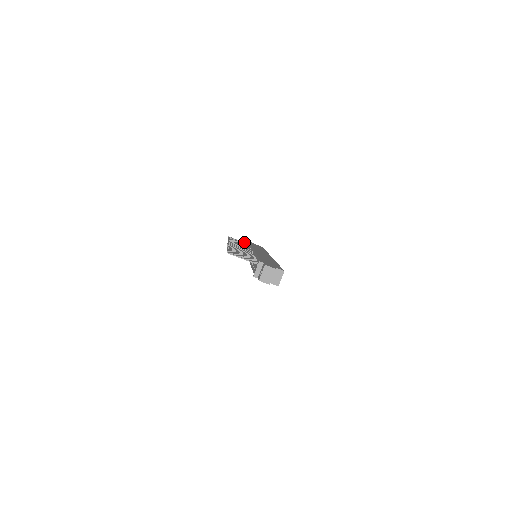
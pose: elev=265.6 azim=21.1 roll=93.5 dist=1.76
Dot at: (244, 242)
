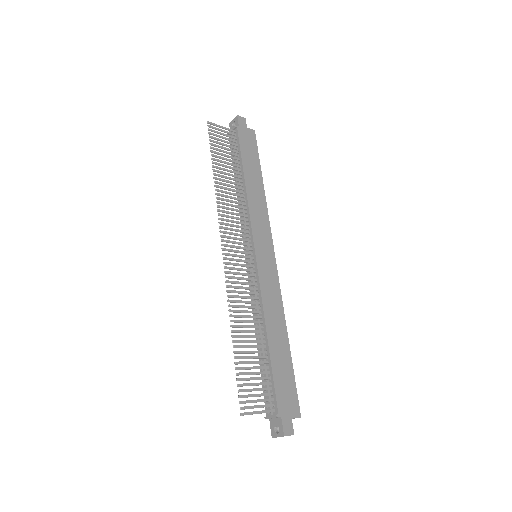
Dot at: (230, 130)
